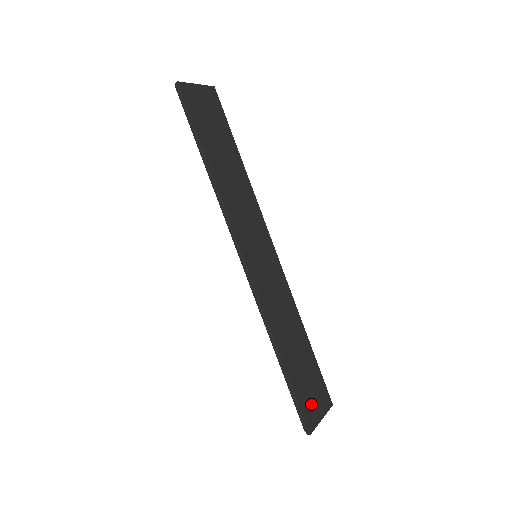
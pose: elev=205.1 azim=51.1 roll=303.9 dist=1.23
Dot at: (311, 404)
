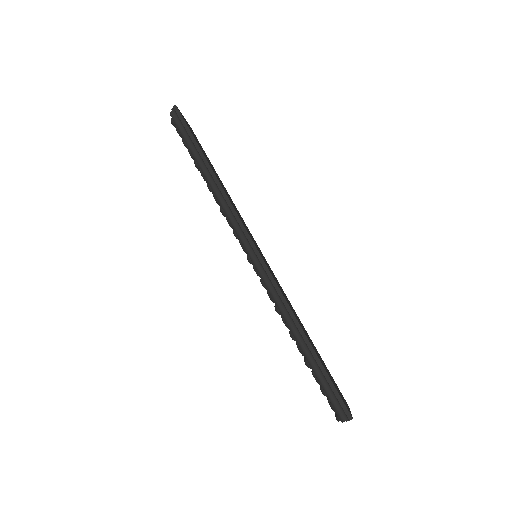
Dot at: (339, 393)
